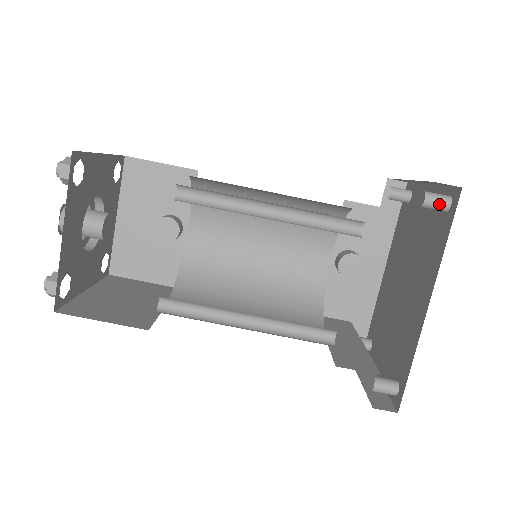
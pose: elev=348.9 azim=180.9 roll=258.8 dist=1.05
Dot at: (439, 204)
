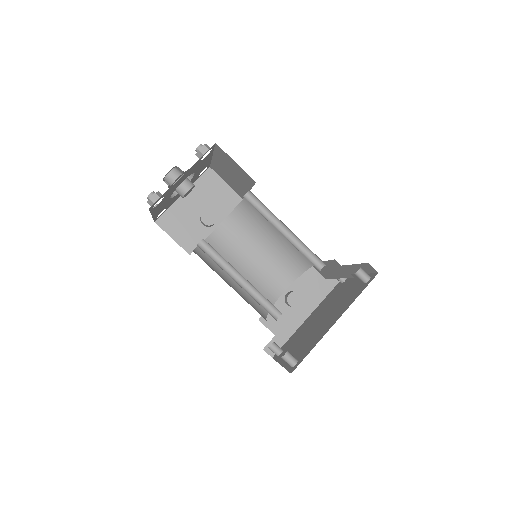
Dot at: (364, 276)
